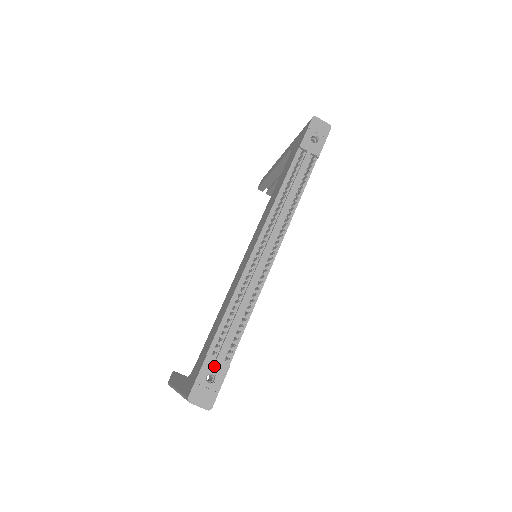
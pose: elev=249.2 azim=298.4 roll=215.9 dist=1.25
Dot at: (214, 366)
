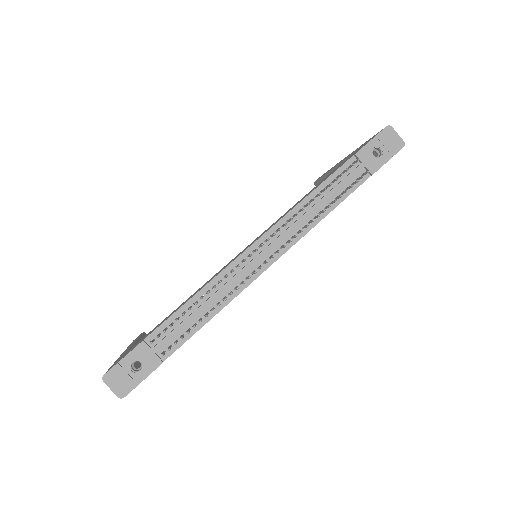
Dot at: (146, 355)
